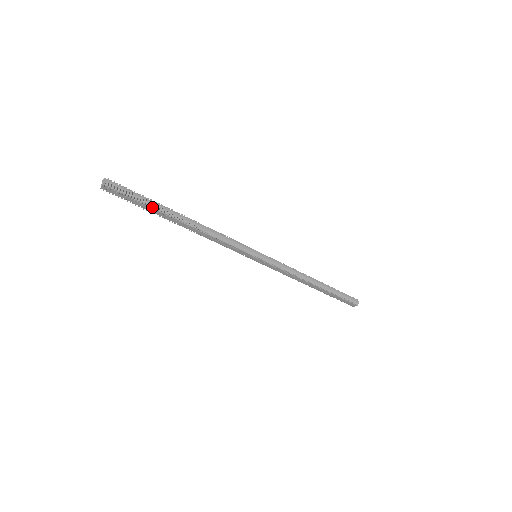
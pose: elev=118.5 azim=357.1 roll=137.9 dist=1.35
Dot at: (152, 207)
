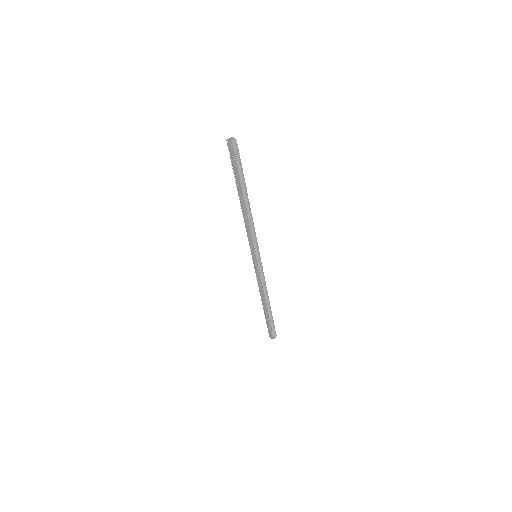
Dot at: (240, 176)
